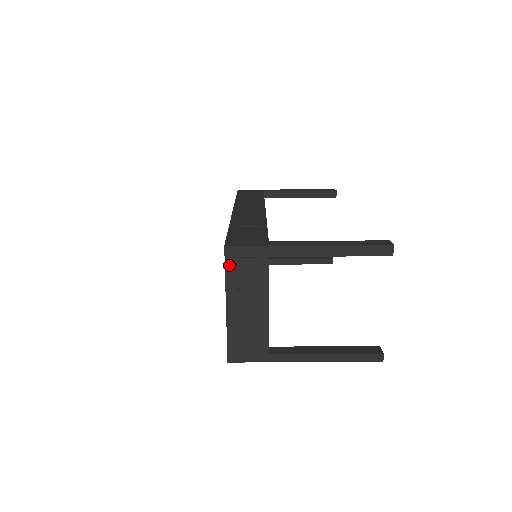
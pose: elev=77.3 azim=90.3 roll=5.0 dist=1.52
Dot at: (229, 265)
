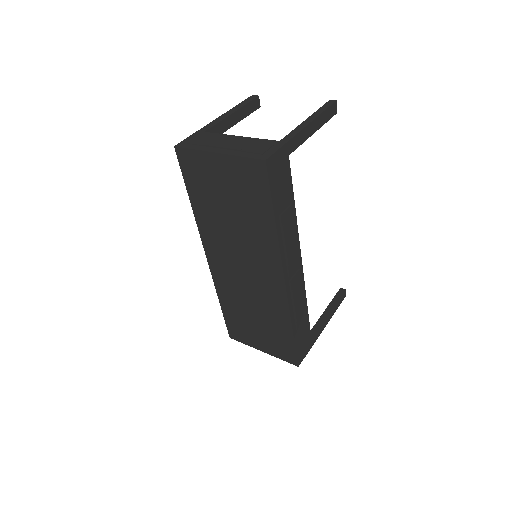
Dot at: (189, 147)
